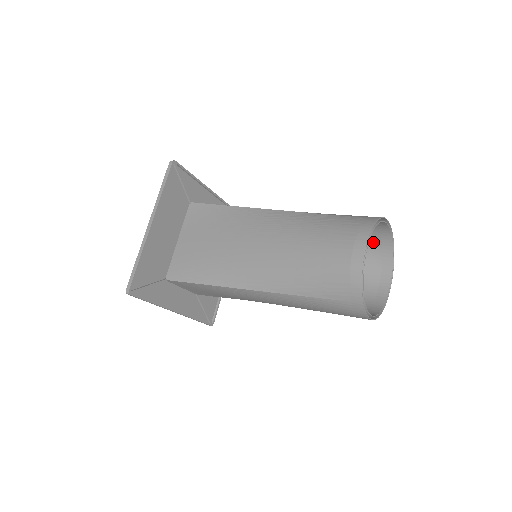
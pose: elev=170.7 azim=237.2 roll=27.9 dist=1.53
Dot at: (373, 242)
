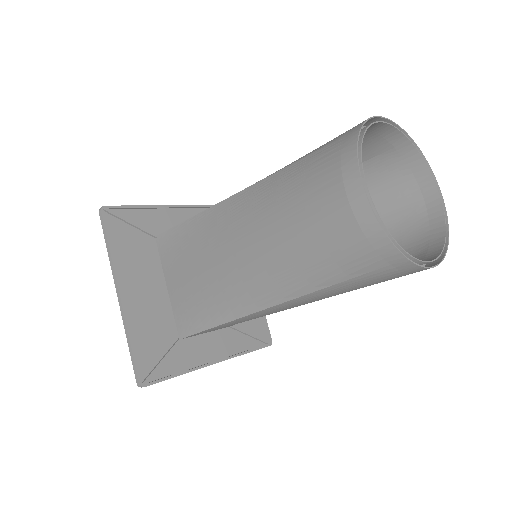
Dot at: (382, 153)
